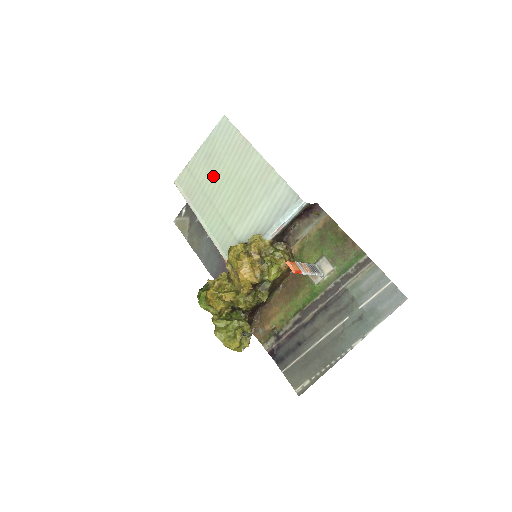
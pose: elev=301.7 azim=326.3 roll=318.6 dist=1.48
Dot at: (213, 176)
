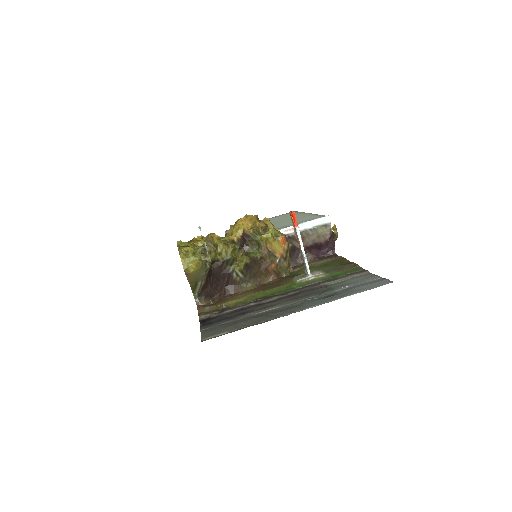
Dot at: occluded
